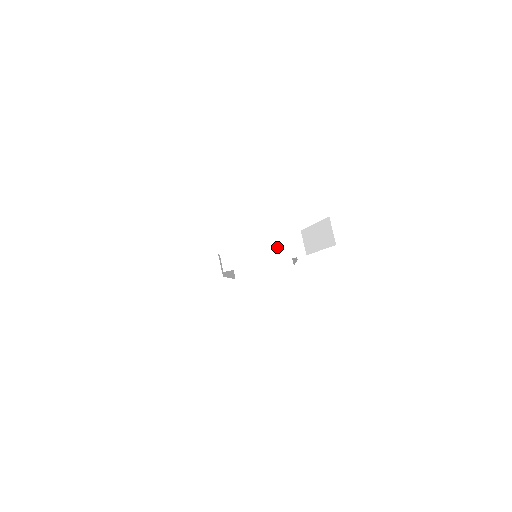
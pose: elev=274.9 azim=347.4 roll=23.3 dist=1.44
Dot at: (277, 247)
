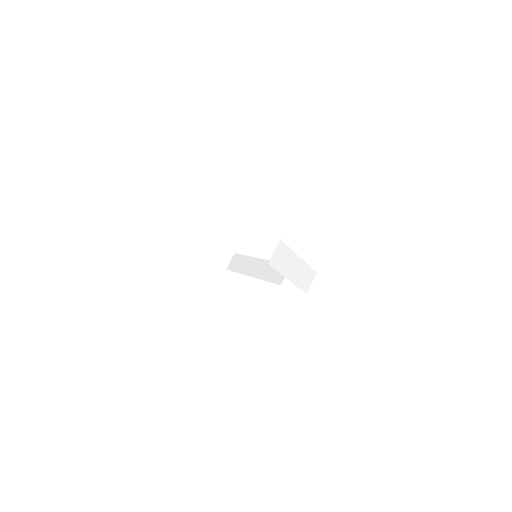
Dot at: (301, 273)
